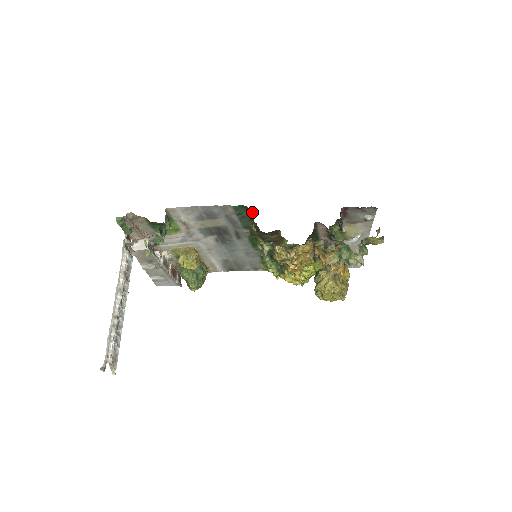
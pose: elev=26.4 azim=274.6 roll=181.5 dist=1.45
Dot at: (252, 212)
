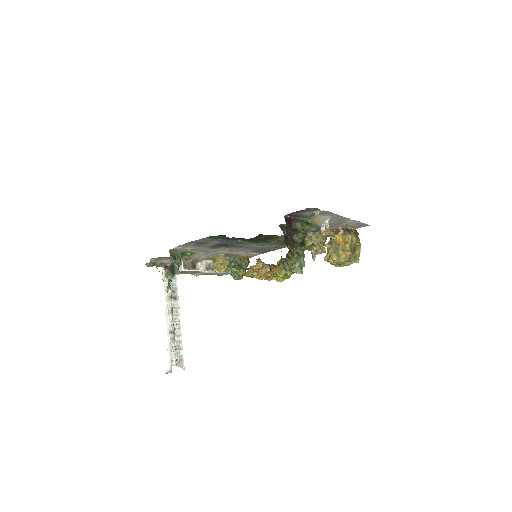
Dot at: (225, 235)
